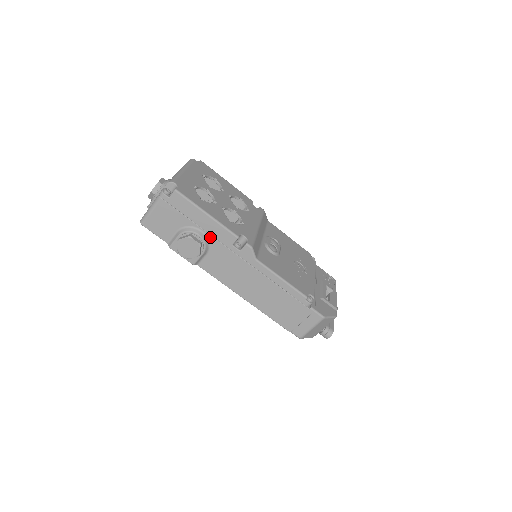
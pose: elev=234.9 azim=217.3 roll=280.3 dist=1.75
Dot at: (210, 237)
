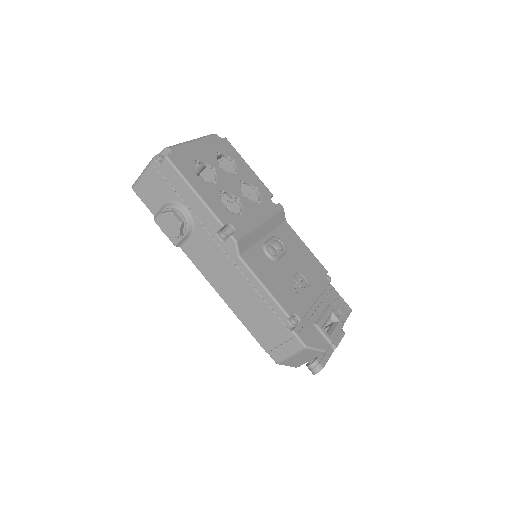
Dot at: (195, 218)
